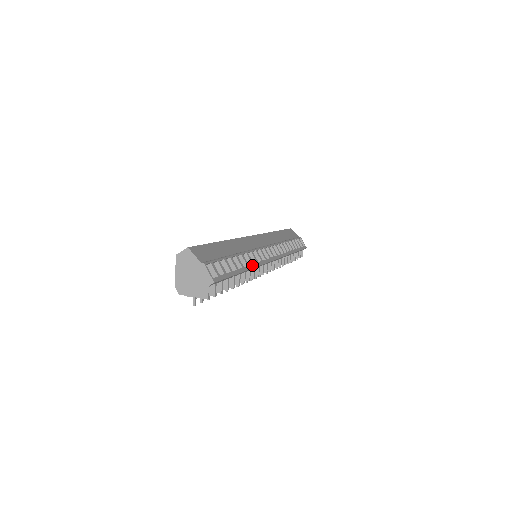
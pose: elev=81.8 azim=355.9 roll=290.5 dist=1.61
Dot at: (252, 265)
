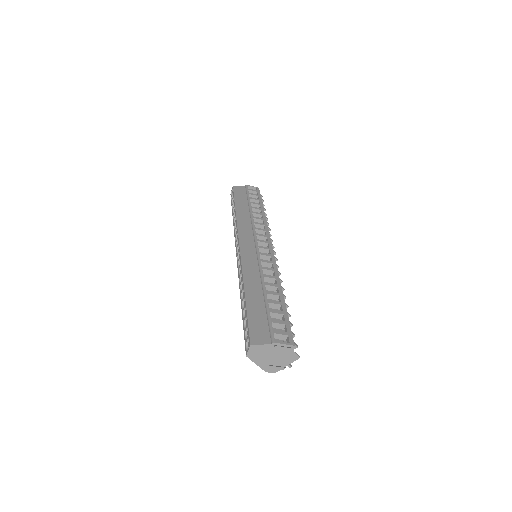
Dot at: (277, 280)
